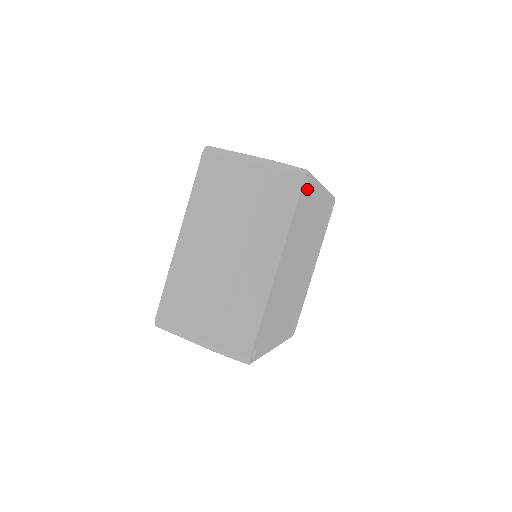
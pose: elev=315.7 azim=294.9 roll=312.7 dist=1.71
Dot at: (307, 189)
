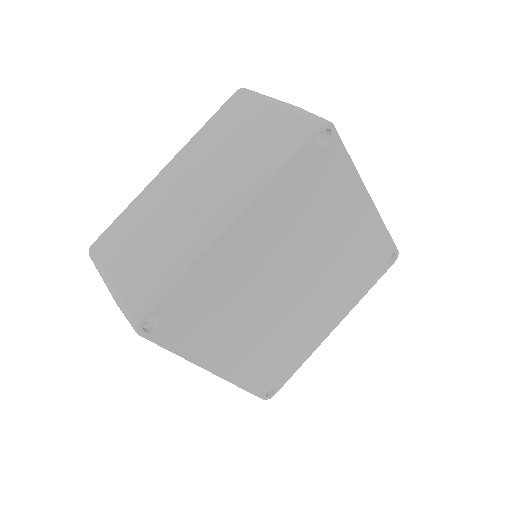
Dot at: (327, 155)
